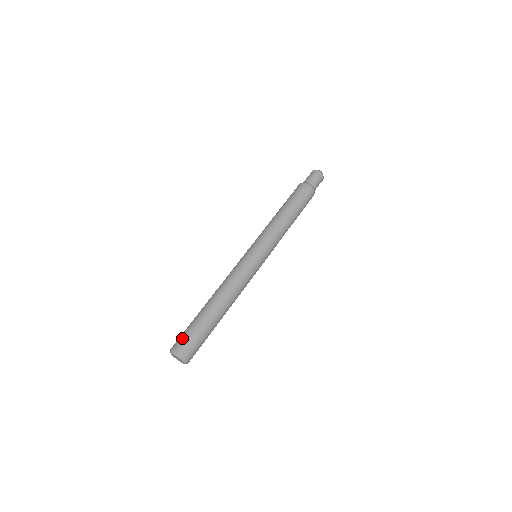
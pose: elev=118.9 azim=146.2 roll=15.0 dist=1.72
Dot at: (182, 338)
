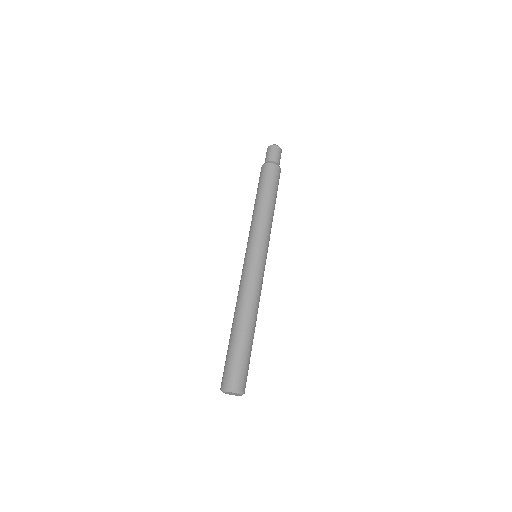
Dot at: (227, 372)
